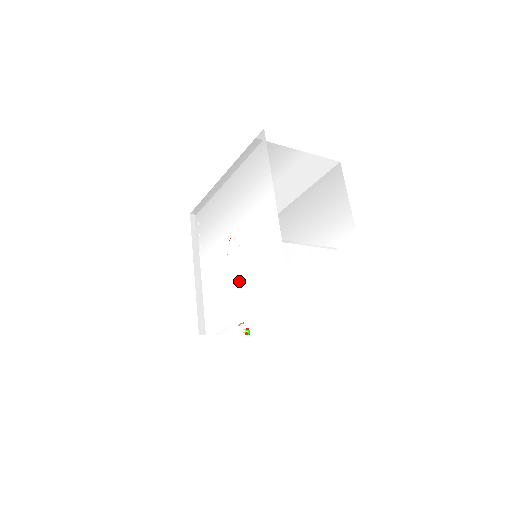
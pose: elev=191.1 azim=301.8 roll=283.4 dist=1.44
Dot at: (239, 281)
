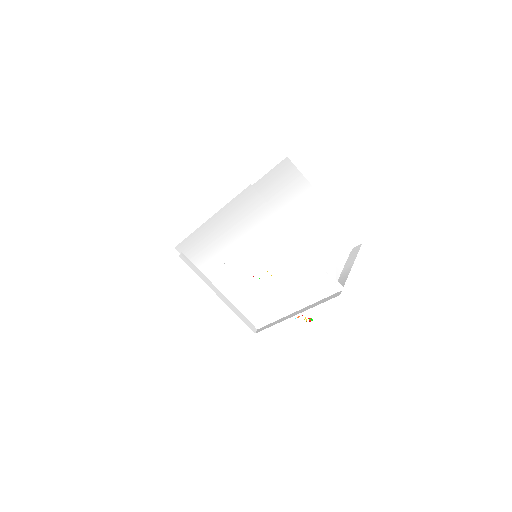
Dot at: (282, 293)
